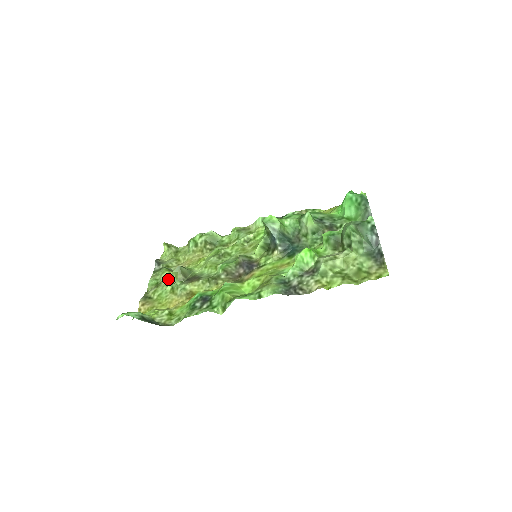
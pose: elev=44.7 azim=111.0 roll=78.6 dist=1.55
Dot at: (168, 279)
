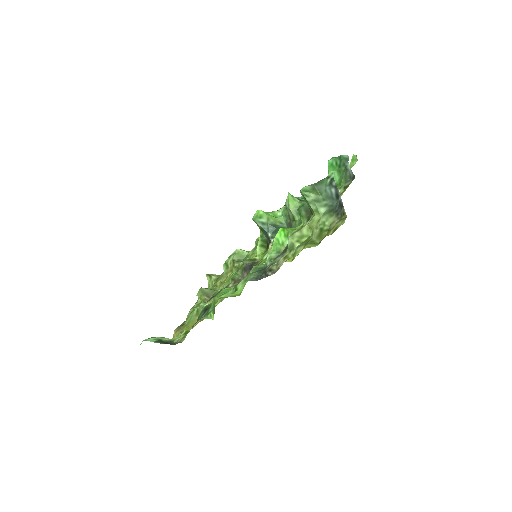
Dot at: (199, 304)
